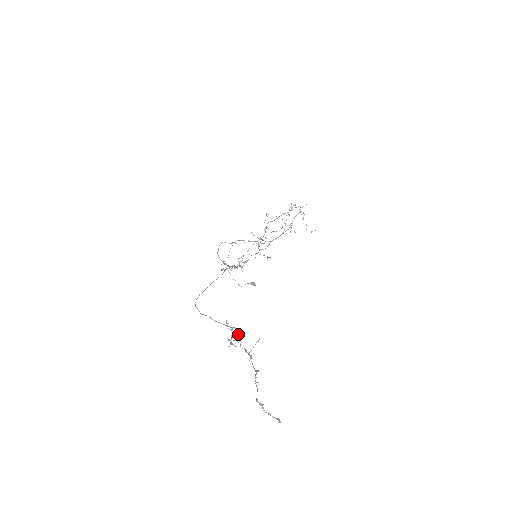
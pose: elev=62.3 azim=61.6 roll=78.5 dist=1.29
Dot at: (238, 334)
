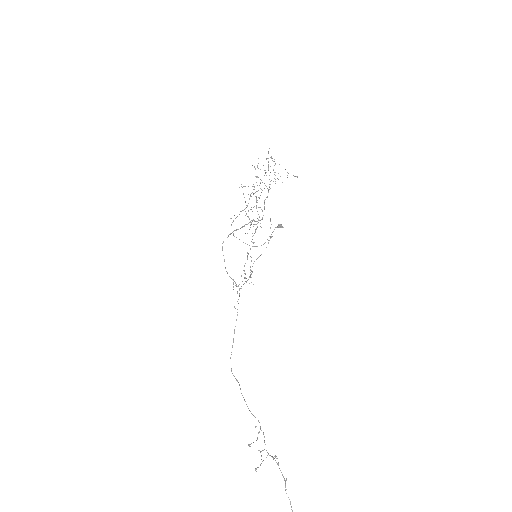
Dot at: (264, 437)
